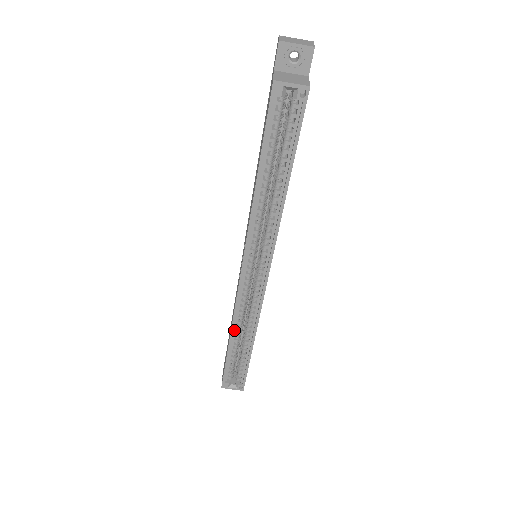
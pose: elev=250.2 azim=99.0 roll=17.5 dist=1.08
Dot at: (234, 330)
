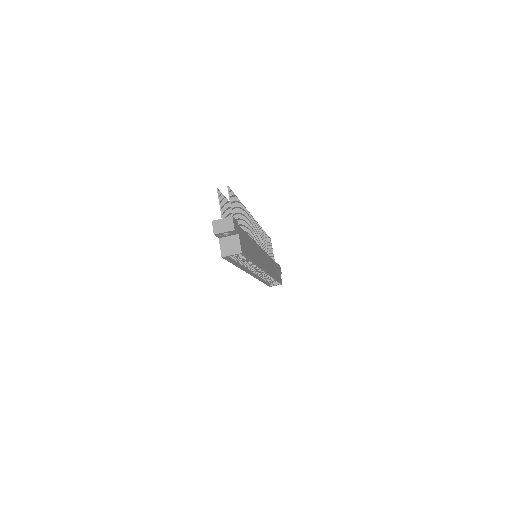
Dot at: (262, 279)
